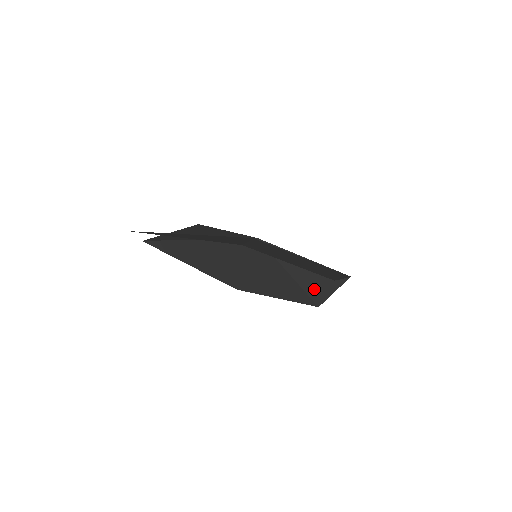
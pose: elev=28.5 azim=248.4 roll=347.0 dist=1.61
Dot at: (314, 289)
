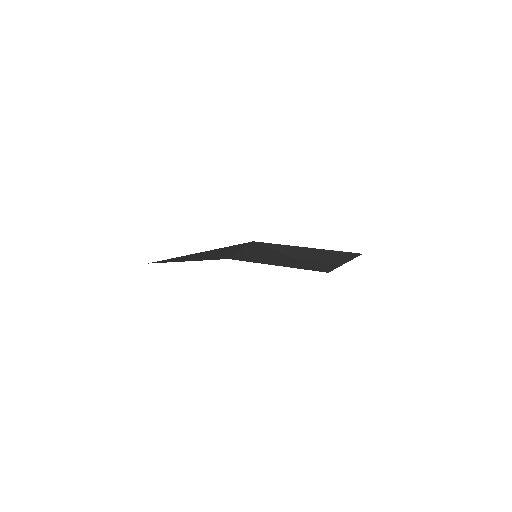
Dot at: (320, 263)
